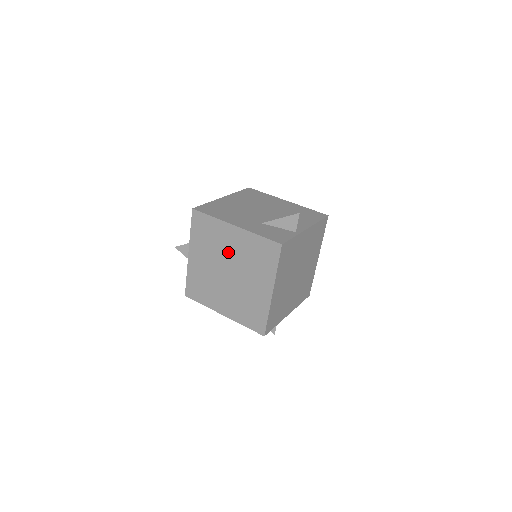
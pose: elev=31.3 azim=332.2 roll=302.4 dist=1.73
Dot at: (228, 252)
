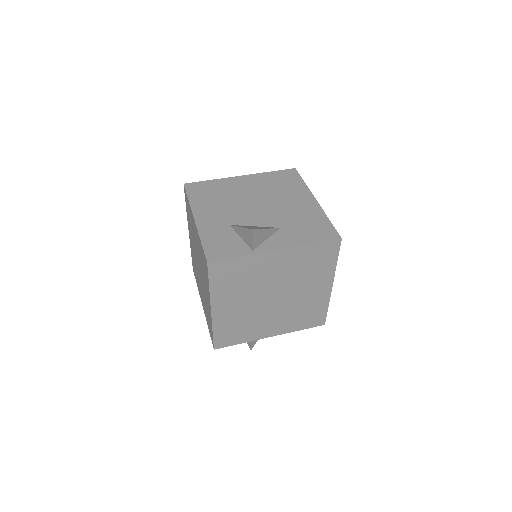
Dot at: (196, 245)
